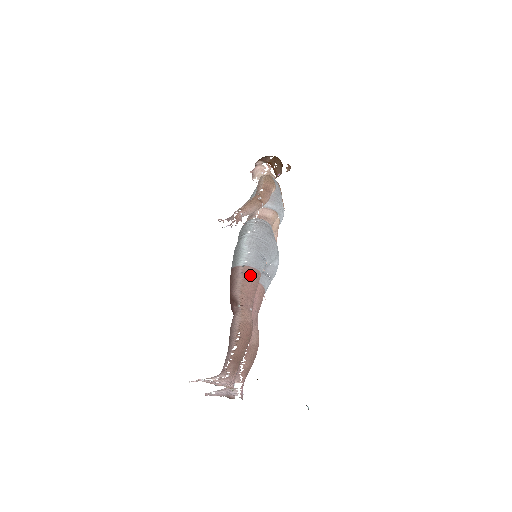
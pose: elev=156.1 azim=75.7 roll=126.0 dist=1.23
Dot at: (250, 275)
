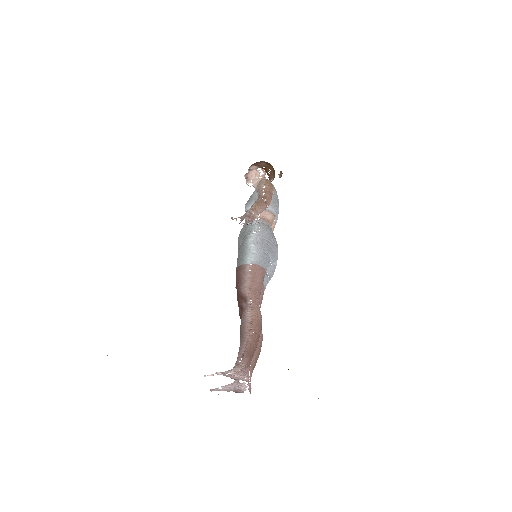
Dot at: (258, 273)
